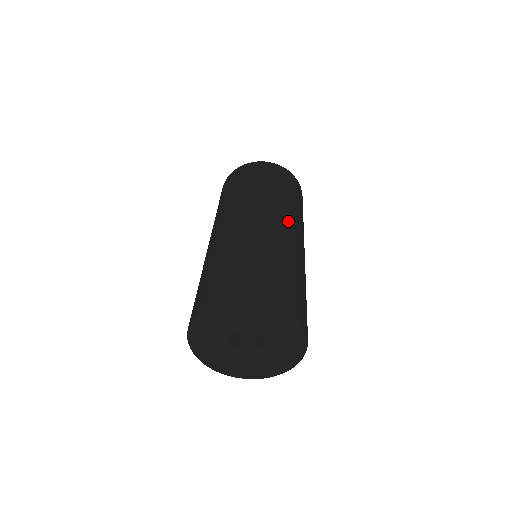
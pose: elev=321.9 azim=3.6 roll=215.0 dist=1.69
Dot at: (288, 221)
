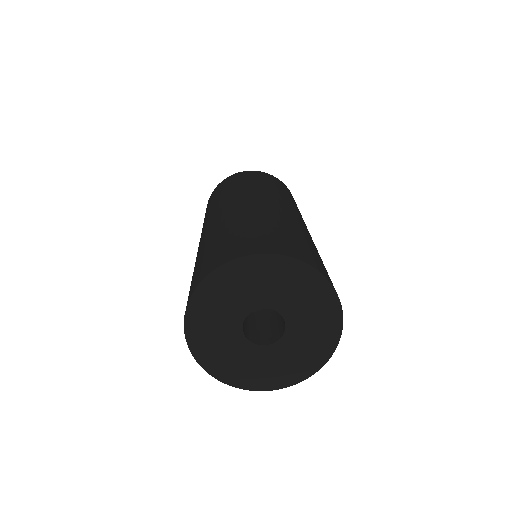
Dot at: occluded
